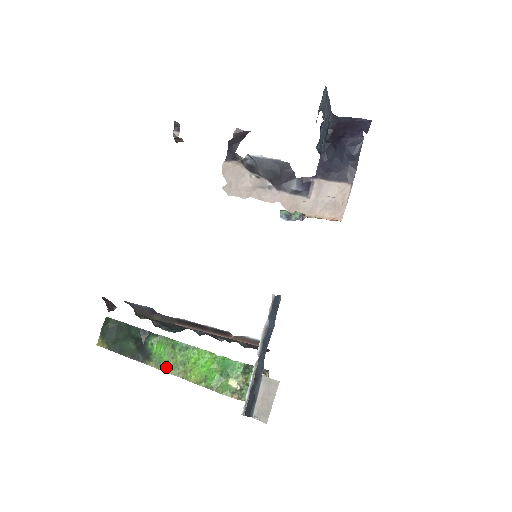
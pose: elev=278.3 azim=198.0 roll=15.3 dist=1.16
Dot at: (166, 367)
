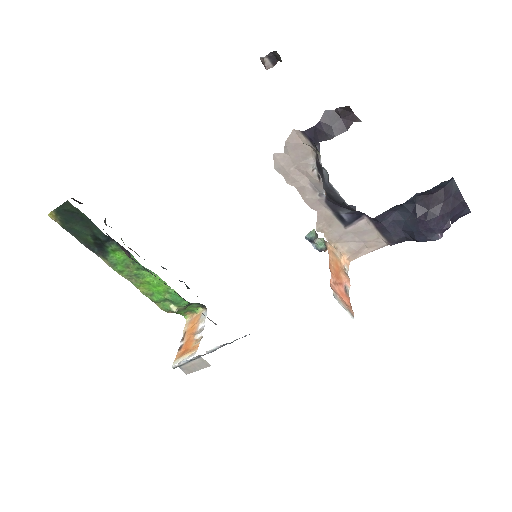
Dot at: (119, 271)
